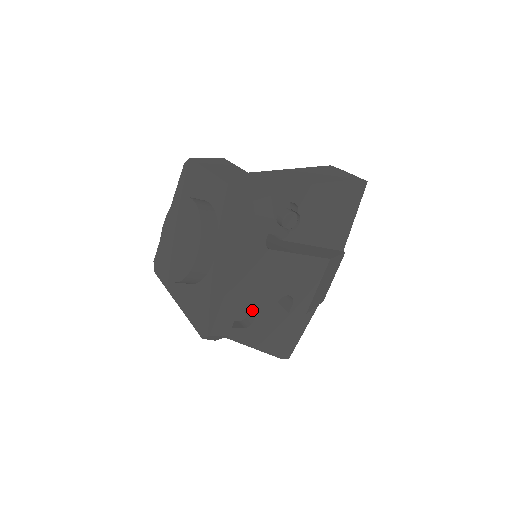
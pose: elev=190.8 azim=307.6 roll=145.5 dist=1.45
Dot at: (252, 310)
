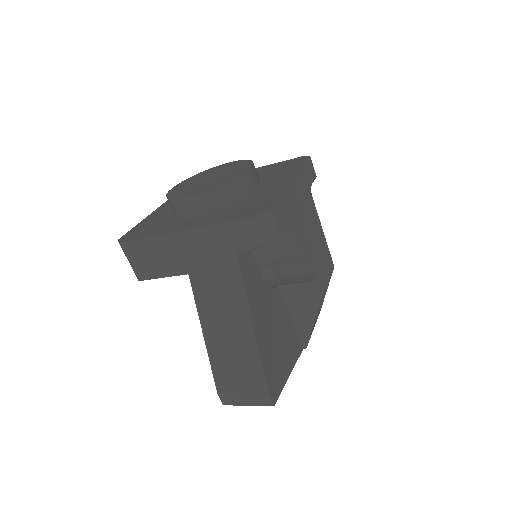
Dot at: (296, 234)
